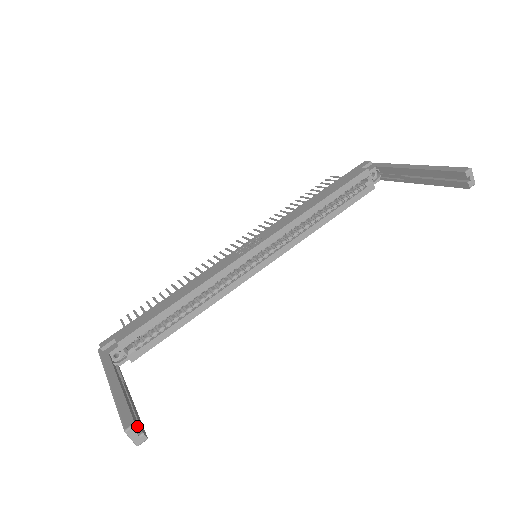
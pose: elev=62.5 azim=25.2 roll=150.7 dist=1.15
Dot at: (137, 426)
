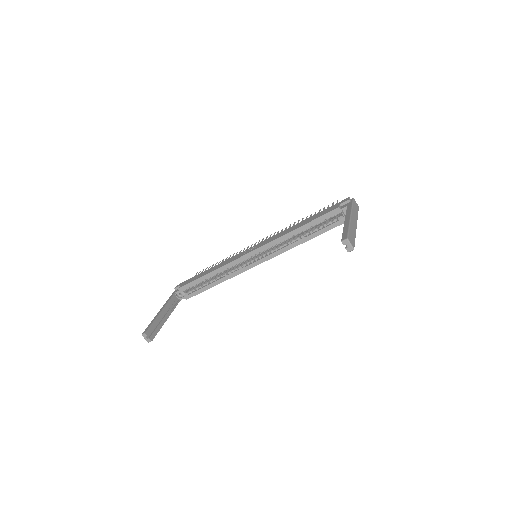
Dot at: (146, 334)
